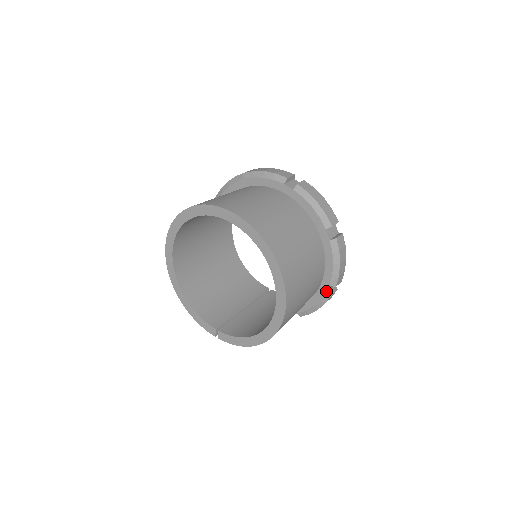
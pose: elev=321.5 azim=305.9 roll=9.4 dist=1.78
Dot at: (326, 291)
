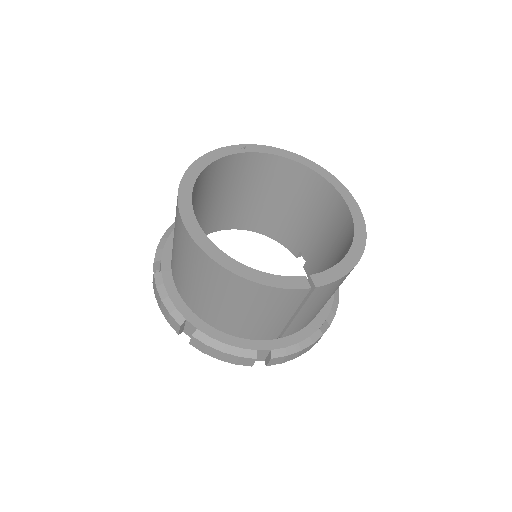
Dot at: occluded
